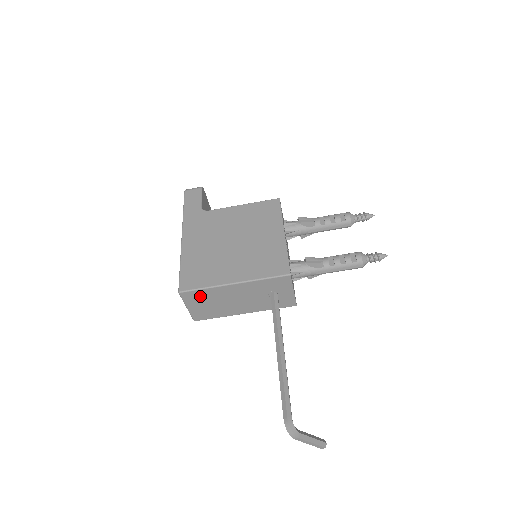
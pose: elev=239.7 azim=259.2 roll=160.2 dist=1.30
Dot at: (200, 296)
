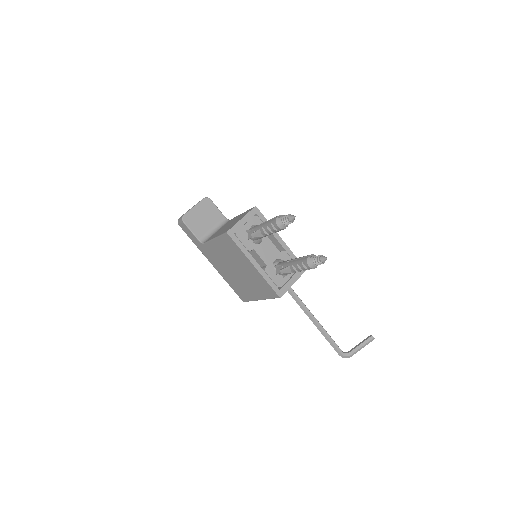
Dot at: occluded
